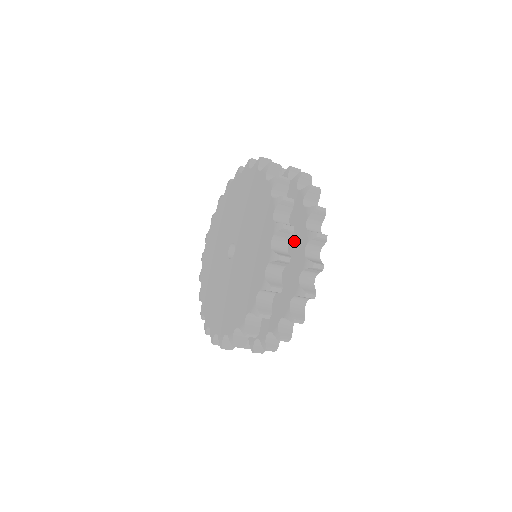
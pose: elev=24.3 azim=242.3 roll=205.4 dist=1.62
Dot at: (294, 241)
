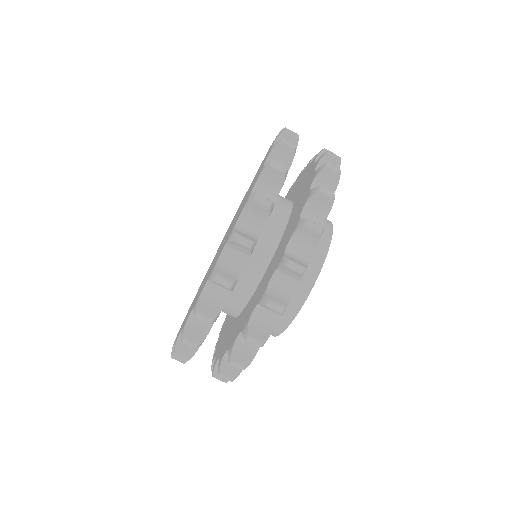
Dot at: (300, 185)
